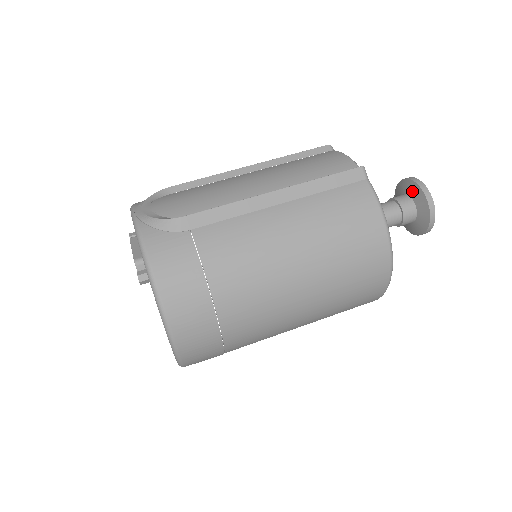
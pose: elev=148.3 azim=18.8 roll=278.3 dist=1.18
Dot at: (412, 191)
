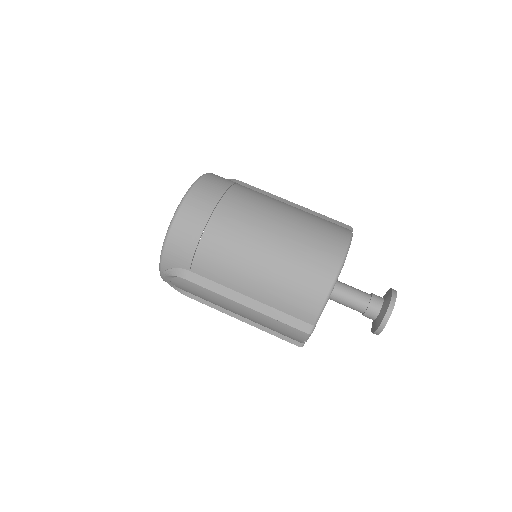
Dot at: (385, 294)
